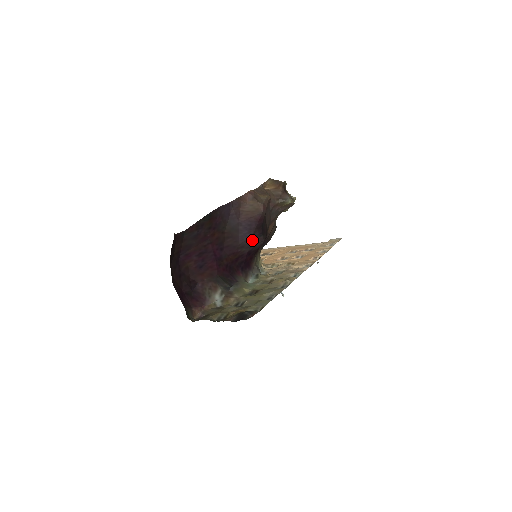
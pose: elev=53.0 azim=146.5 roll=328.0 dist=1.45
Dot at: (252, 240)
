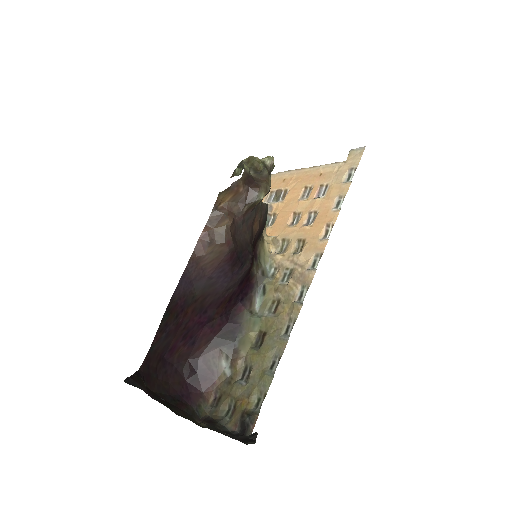
Dot at: (235, 278)
